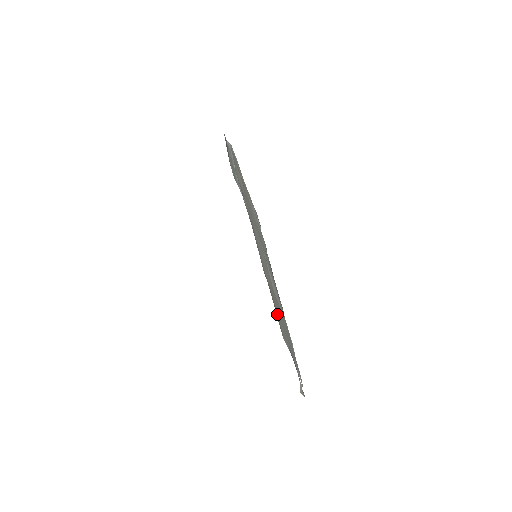
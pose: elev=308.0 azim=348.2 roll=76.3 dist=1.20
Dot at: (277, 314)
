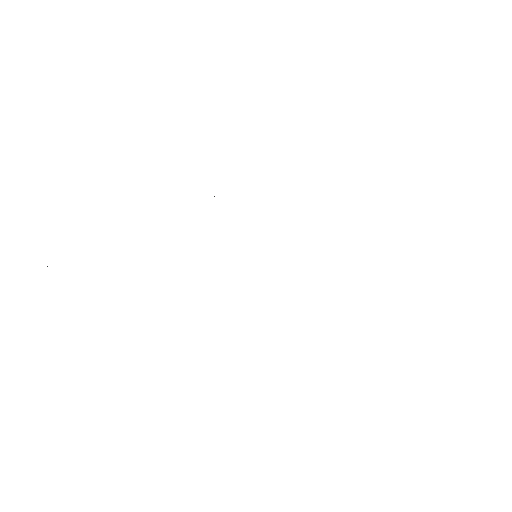
Dot at: occluded
